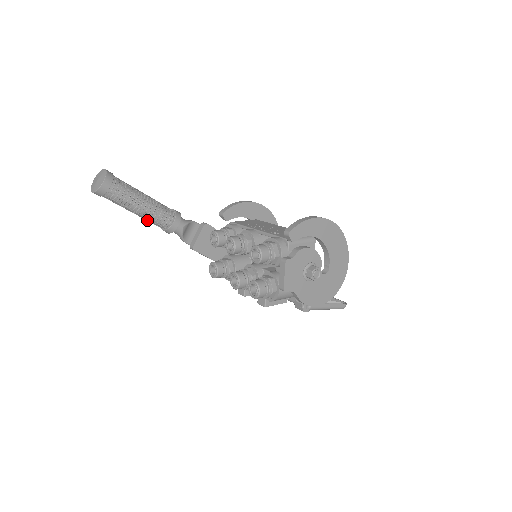
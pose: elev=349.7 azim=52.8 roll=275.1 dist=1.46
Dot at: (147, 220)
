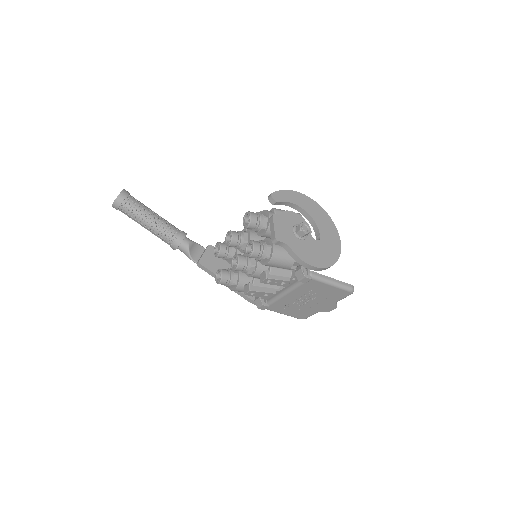
Dot at: (157, 234)
